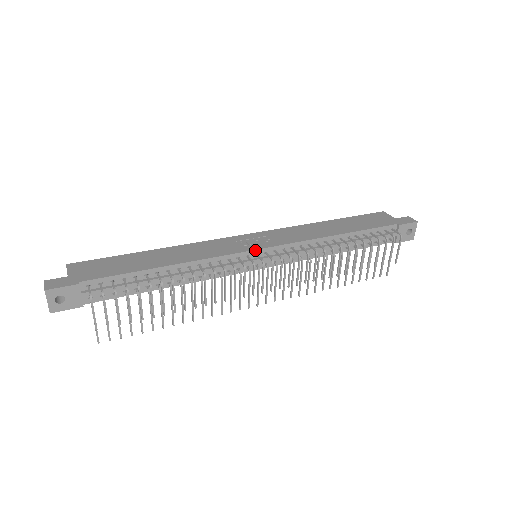
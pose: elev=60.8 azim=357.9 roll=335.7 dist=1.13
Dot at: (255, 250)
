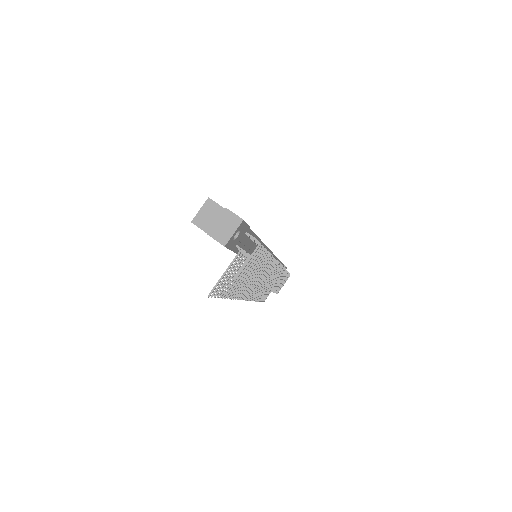
Dot at: (270, 251)
